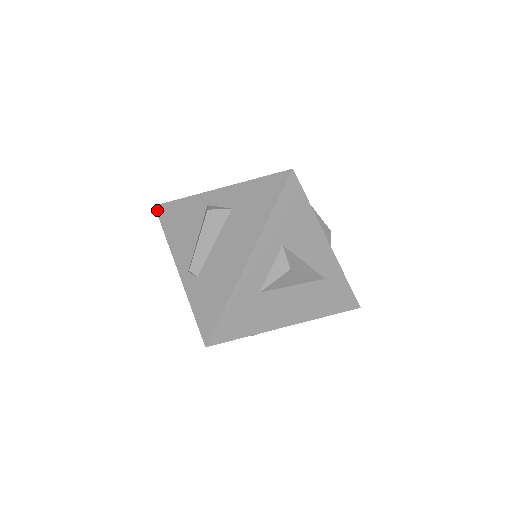
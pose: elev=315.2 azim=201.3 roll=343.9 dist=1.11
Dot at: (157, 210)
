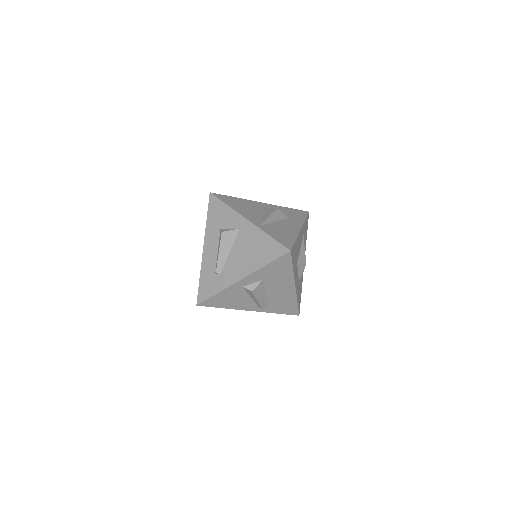
Dot at: occluded
